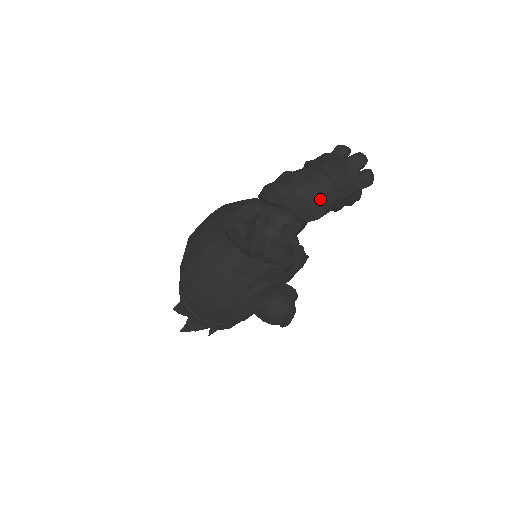
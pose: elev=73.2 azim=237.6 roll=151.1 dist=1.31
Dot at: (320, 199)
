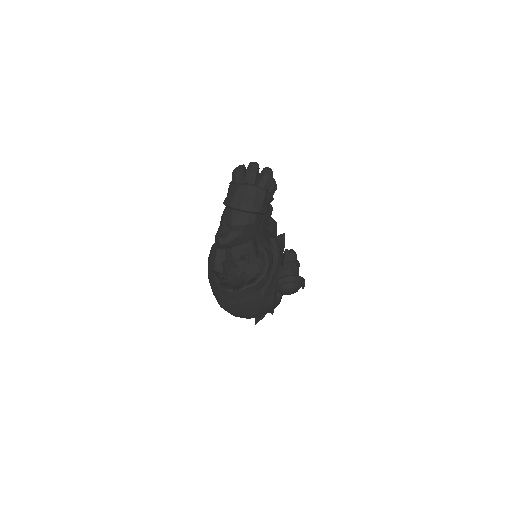
Dot at: (246, 227)
